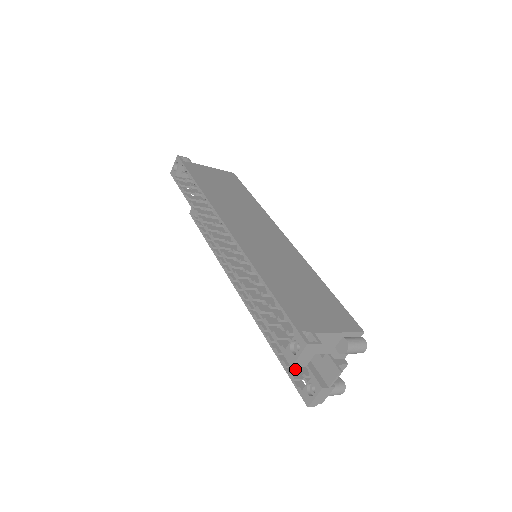
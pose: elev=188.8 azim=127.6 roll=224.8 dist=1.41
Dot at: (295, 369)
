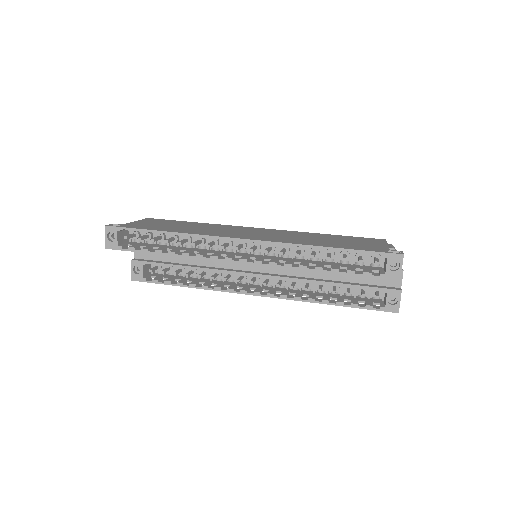
Dot at: (360, 304)
